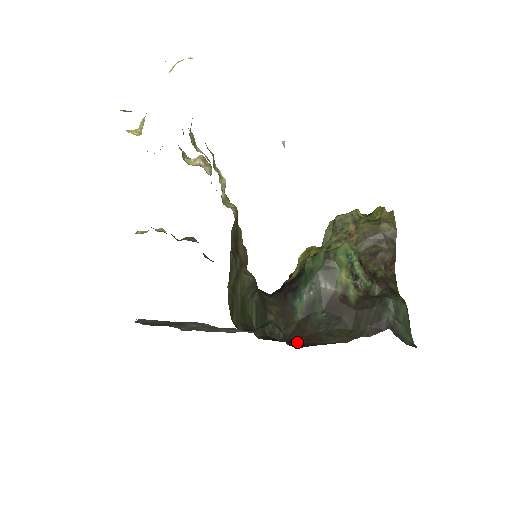
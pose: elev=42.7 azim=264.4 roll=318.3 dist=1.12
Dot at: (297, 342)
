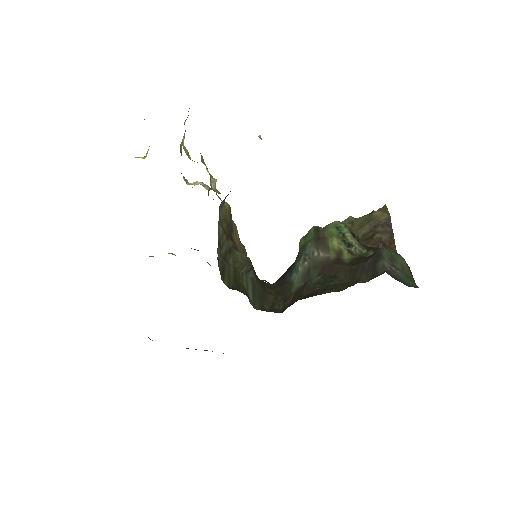
Dot at: occluded
